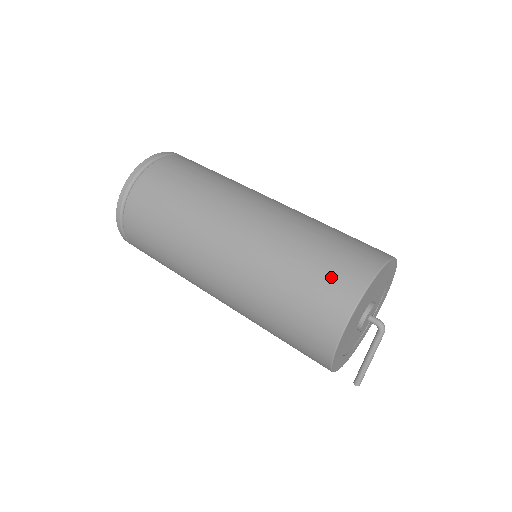
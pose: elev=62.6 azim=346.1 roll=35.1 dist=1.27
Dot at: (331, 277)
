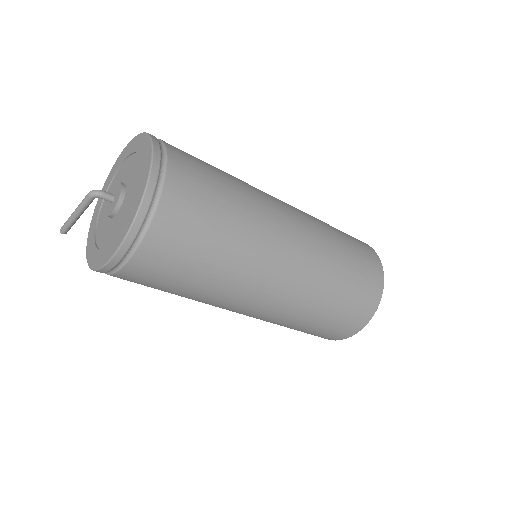
Dot at: (357, 306)
